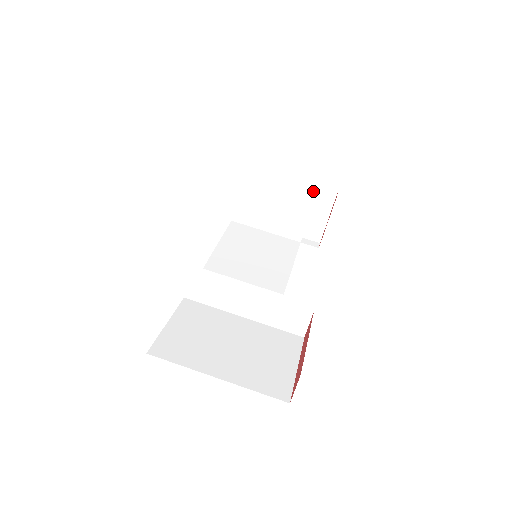
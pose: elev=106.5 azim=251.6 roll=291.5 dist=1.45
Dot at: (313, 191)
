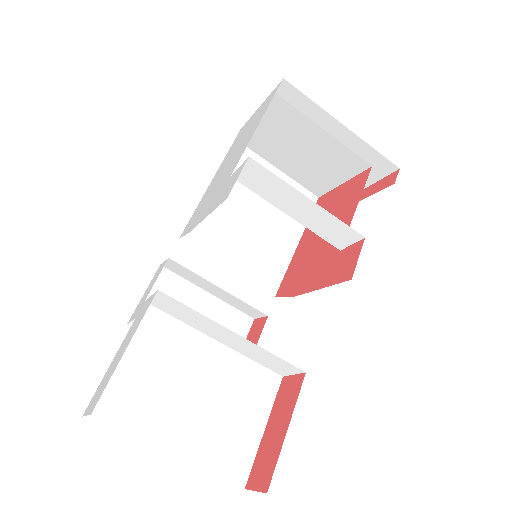
Dot at: (367, 164)
